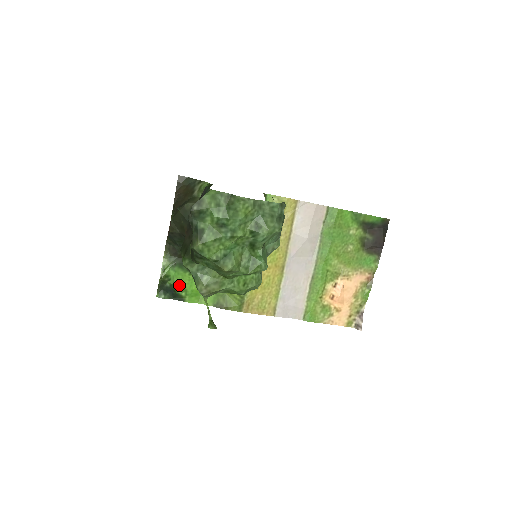
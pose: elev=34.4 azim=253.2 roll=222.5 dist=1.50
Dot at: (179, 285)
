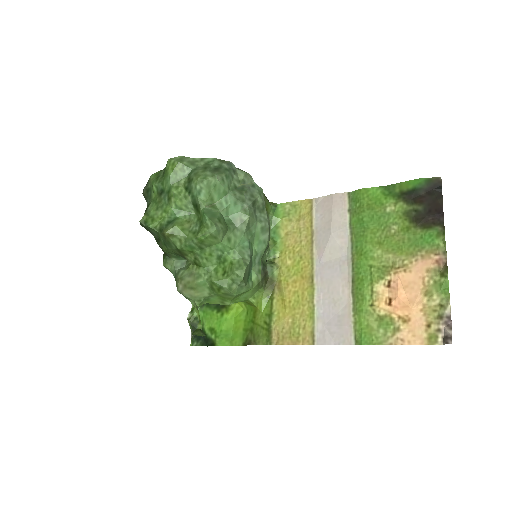
Dot at: (208, 327)
